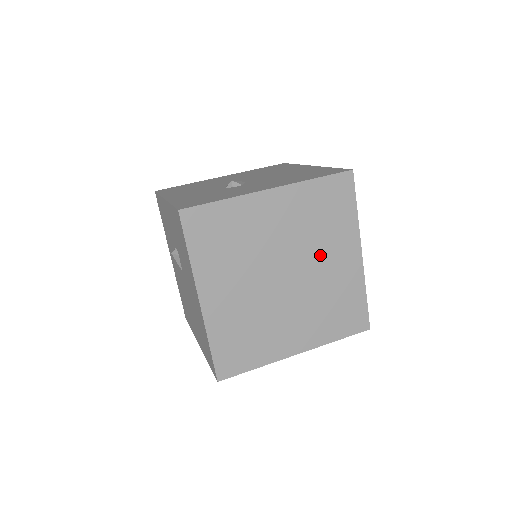
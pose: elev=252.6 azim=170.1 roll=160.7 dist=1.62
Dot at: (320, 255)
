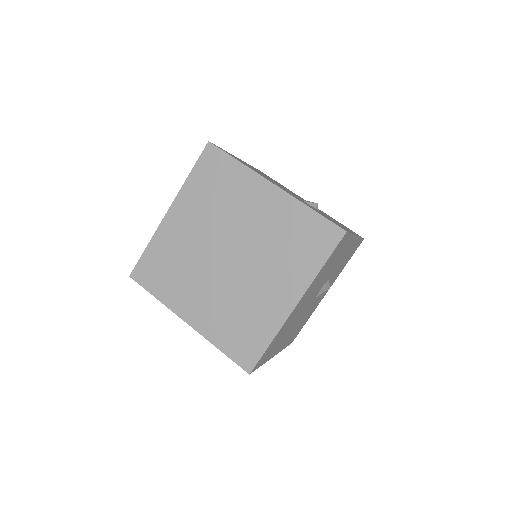
Dot at: (241, 217)
